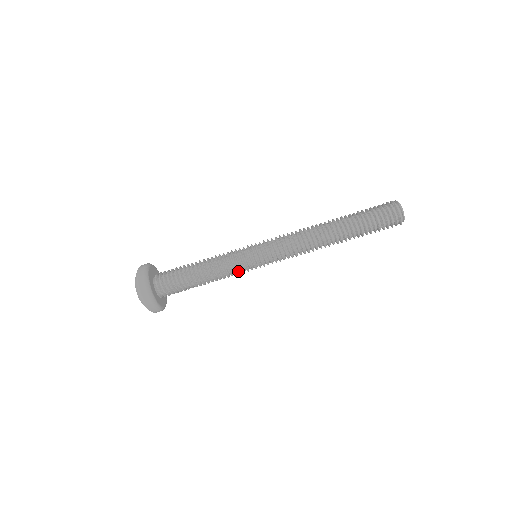
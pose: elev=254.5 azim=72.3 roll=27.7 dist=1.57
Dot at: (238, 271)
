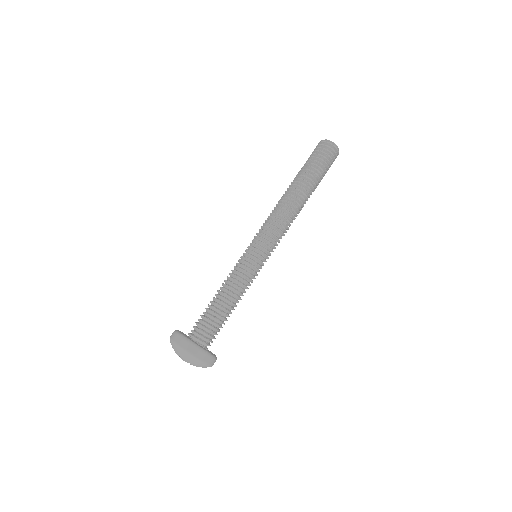
Dot at: (252, 276)
